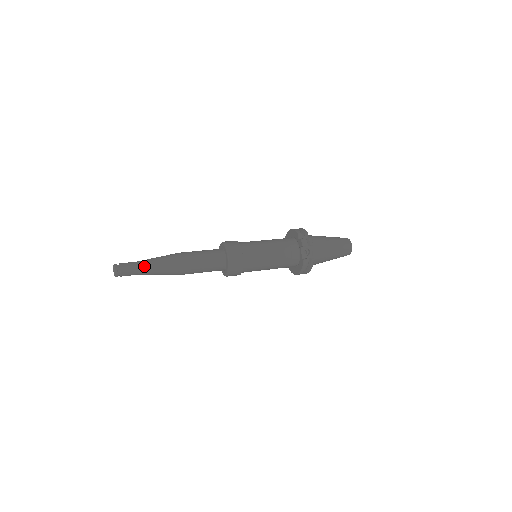
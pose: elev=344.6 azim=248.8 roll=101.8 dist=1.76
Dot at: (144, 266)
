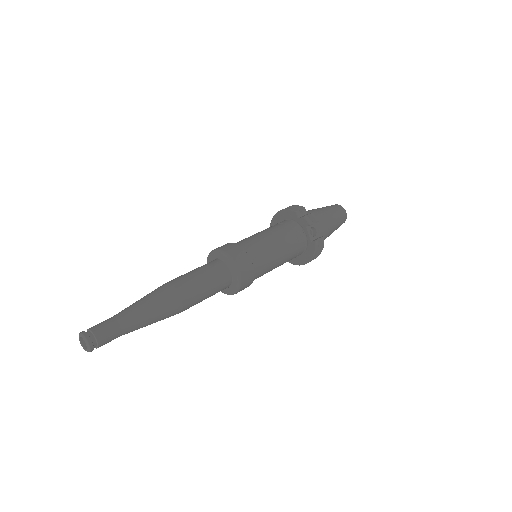
Dot at: (128, 319)
